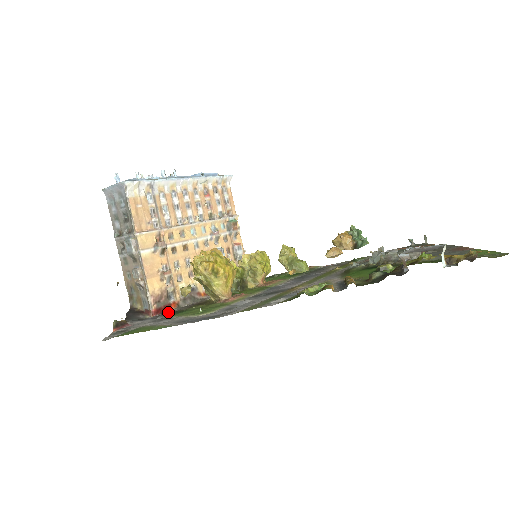
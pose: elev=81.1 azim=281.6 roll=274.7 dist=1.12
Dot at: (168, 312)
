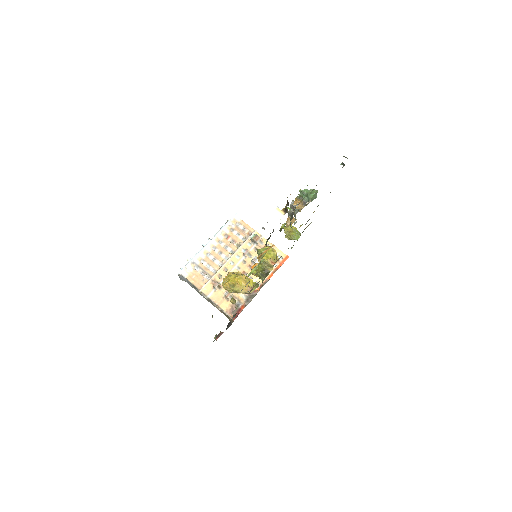
Dot at: (234, 316)
